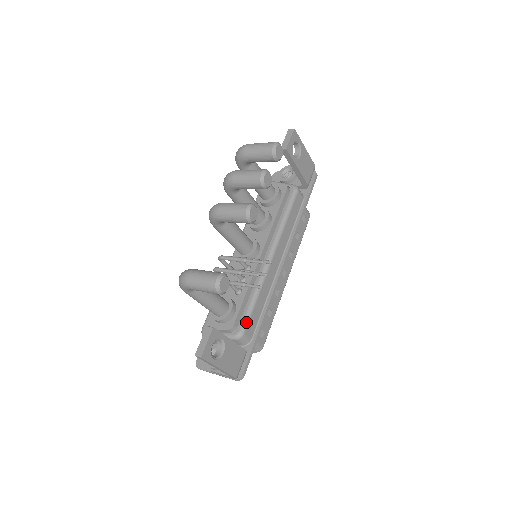
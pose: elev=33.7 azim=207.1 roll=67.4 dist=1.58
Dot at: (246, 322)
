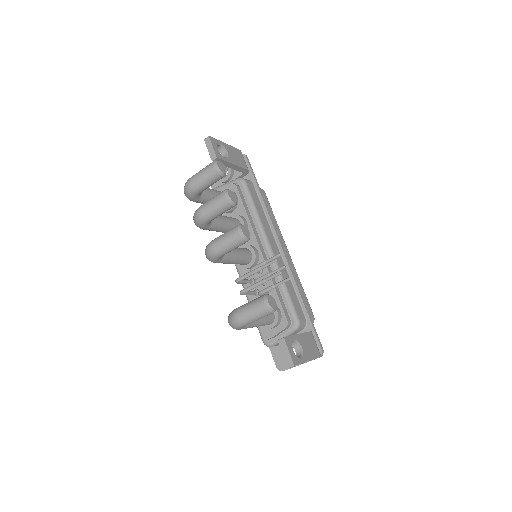
Dot at: (294, 311)
